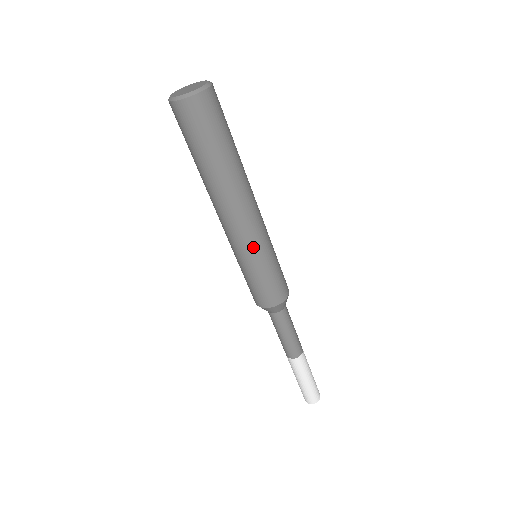
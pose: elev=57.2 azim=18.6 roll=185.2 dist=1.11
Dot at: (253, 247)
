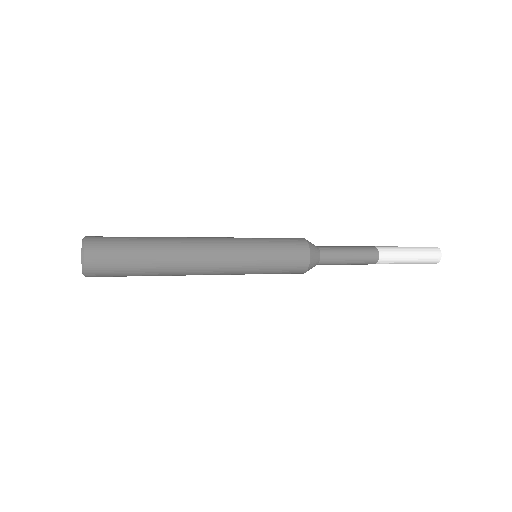
Dot at: (239, 268)
